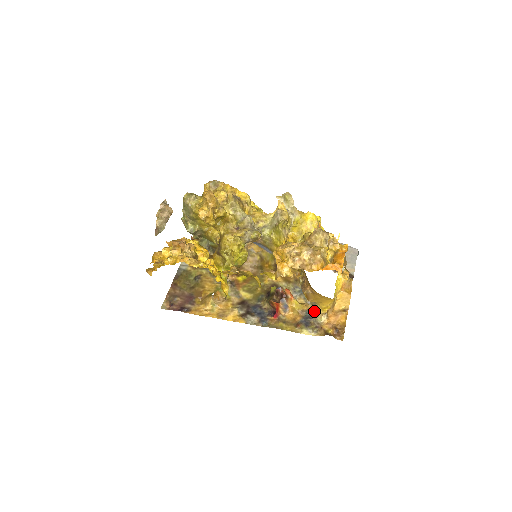
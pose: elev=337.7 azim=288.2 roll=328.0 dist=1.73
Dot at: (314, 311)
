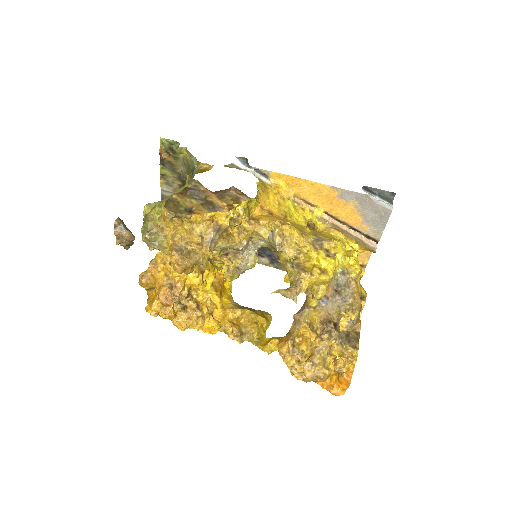
Dot at: occluded
